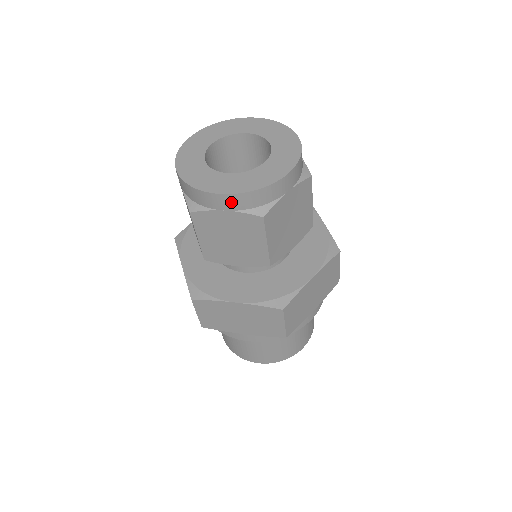
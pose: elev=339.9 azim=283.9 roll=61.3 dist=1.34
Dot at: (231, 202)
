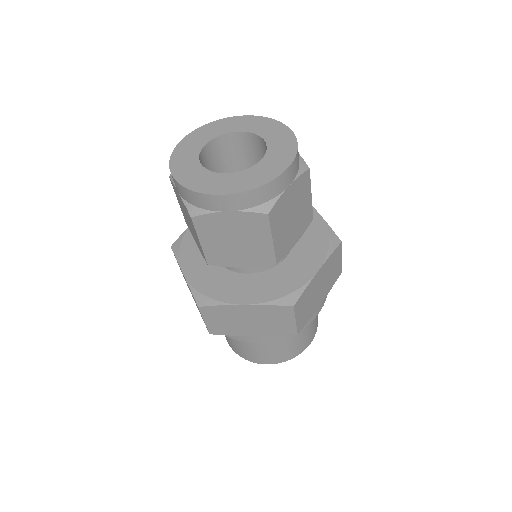
Dot at: (234, 202)
